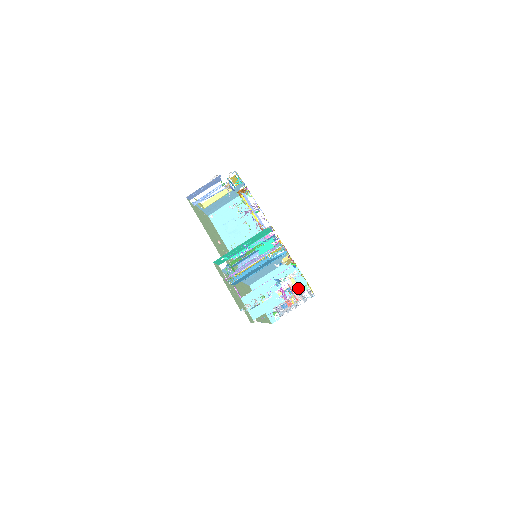
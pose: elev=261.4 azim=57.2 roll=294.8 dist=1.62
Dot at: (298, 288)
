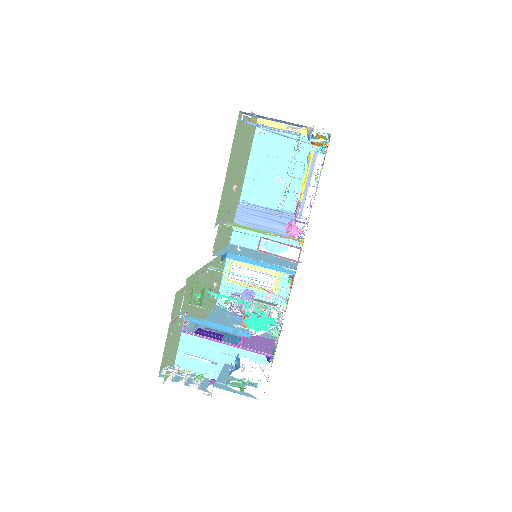
Dot at: occluded
